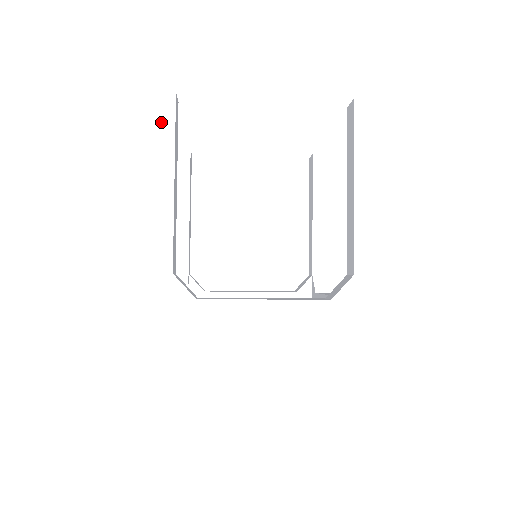
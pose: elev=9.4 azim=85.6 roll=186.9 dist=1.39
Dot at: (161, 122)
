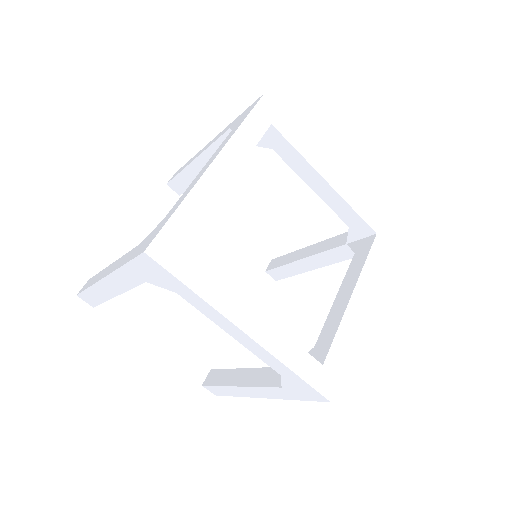
Dot at: occluded
